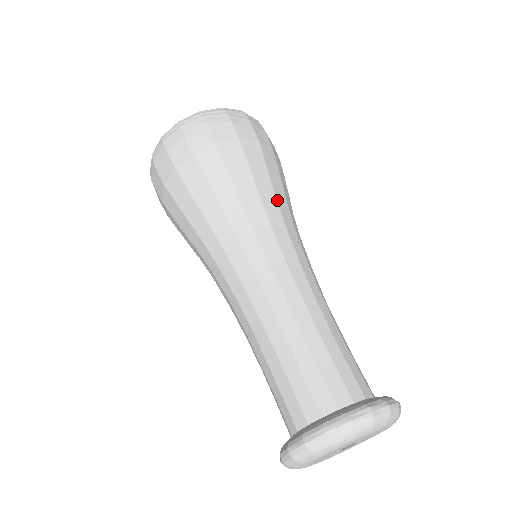
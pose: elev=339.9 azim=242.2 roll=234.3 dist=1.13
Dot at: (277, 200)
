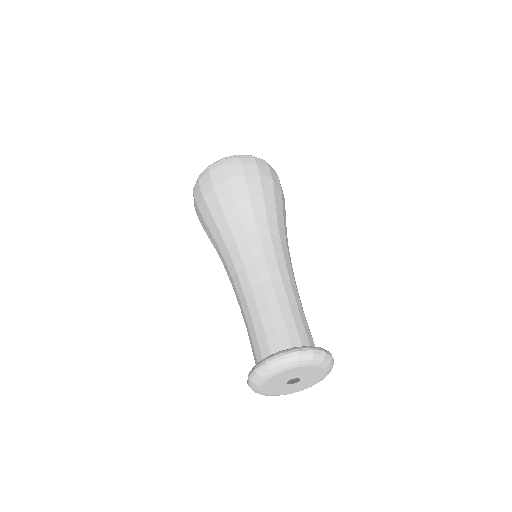
Dot at: occluded
